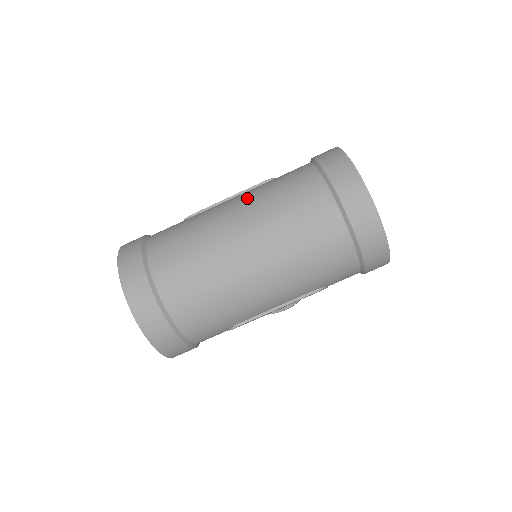
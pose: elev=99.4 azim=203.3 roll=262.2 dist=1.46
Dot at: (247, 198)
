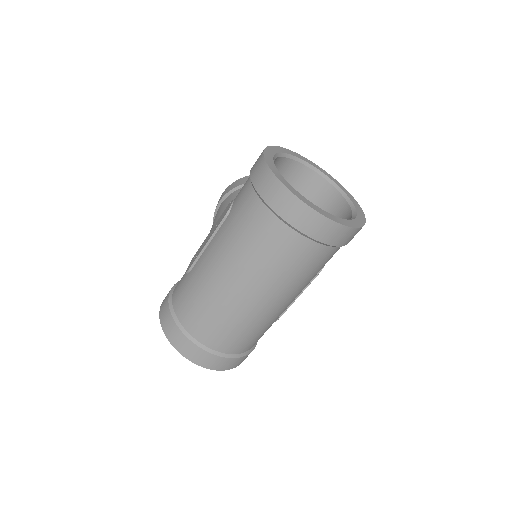
Dot at: (224, 252)
